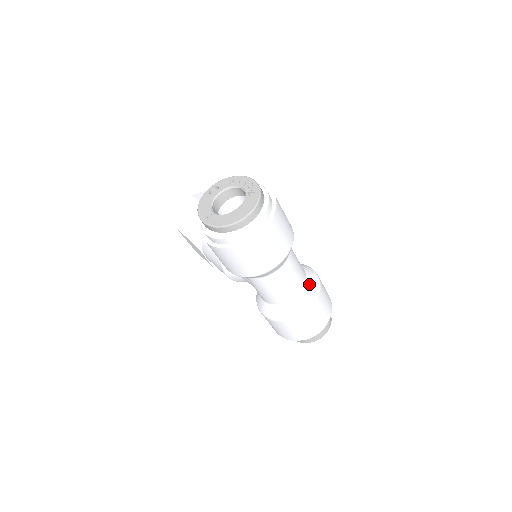
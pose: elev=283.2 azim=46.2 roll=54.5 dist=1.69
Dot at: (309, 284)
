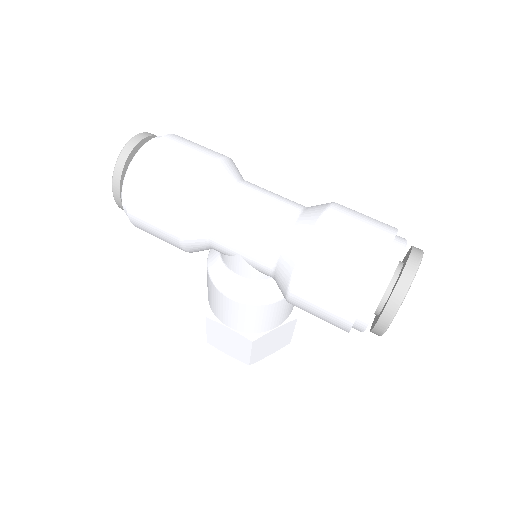
Dot at: (312, 206)
